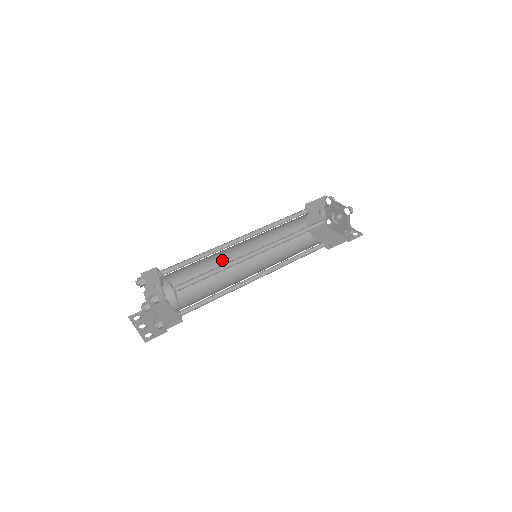
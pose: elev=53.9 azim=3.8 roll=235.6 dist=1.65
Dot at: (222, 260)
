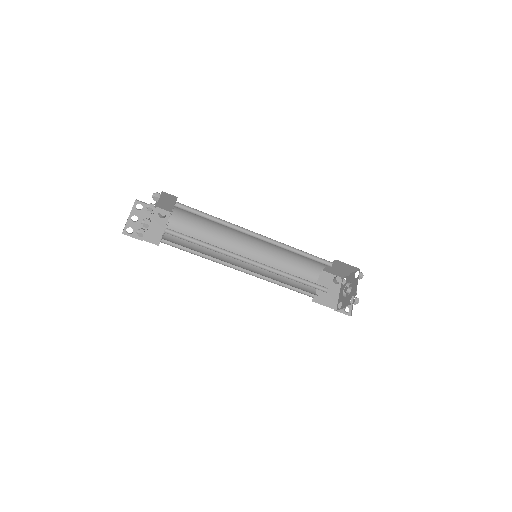
Dot at: (234, 231)
